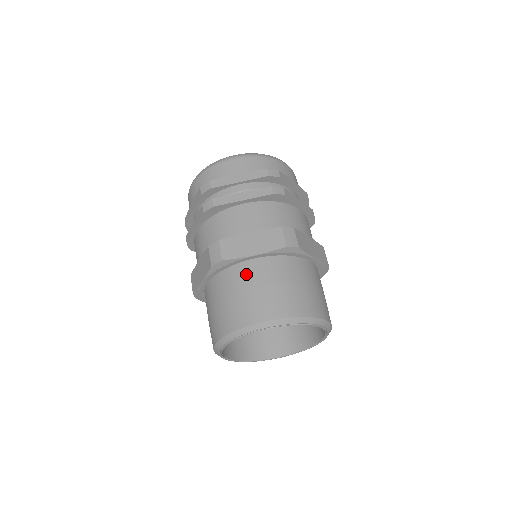
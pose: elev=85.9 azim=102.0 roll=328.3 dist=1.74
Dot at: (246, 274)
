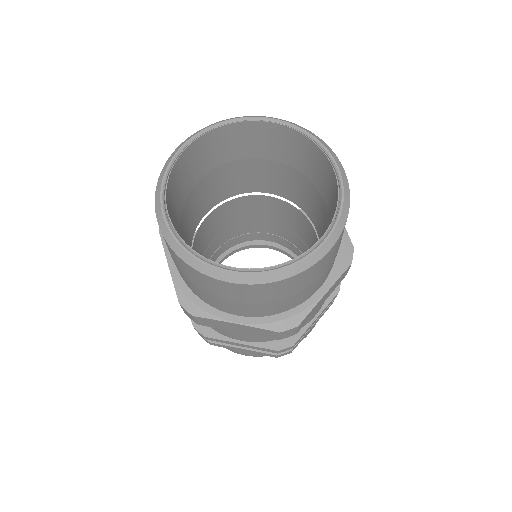
Dot at: occluded
